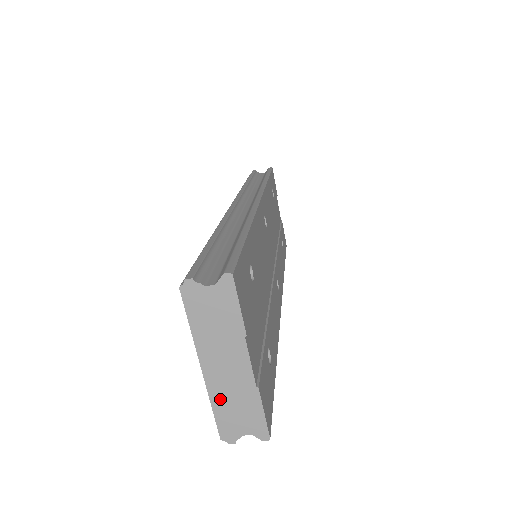
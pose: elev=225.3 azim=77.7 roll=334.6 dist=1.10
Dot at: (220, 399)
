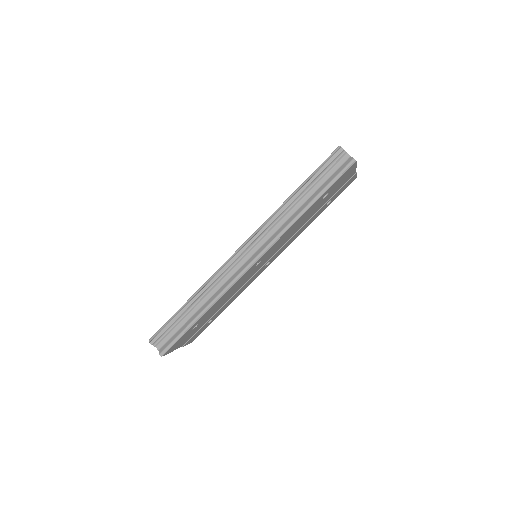
Dot at: occluded
